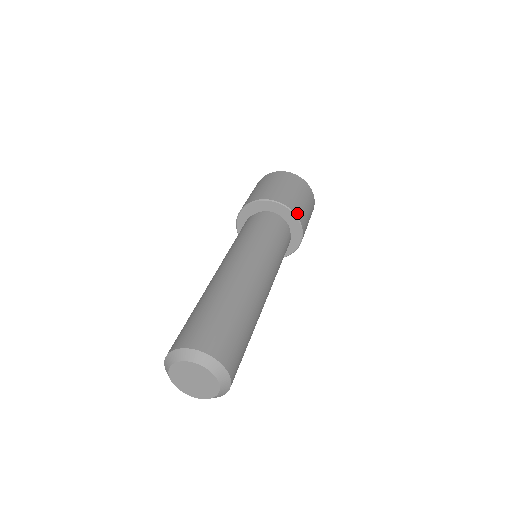
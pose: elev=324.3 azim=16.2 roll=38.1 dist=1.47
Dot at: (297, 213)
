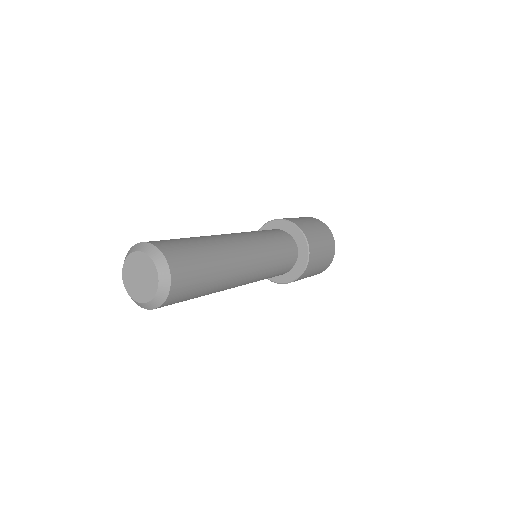
Dot at: occluded
